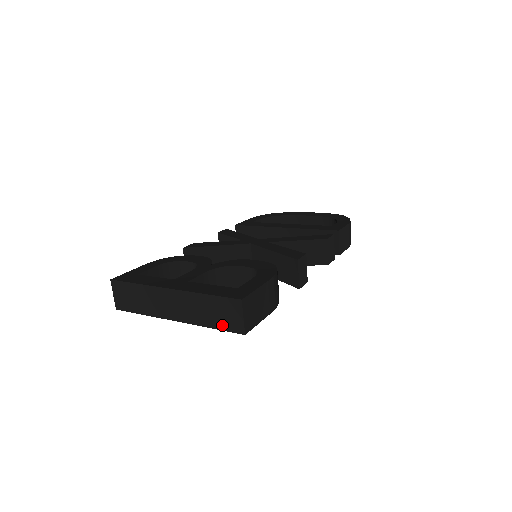
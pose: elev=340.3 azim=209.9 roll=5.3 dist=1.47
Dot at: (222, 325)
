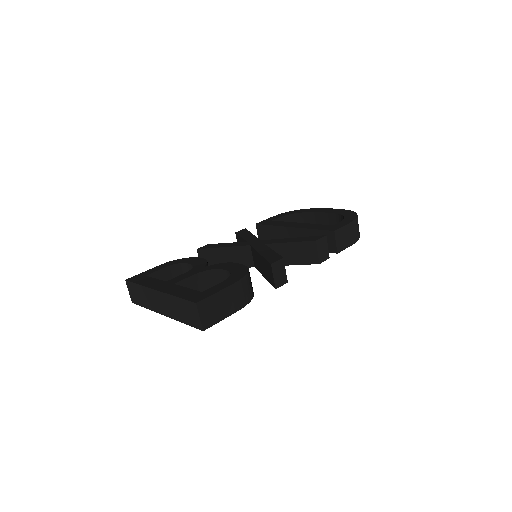
Dot at: (189, 322)
